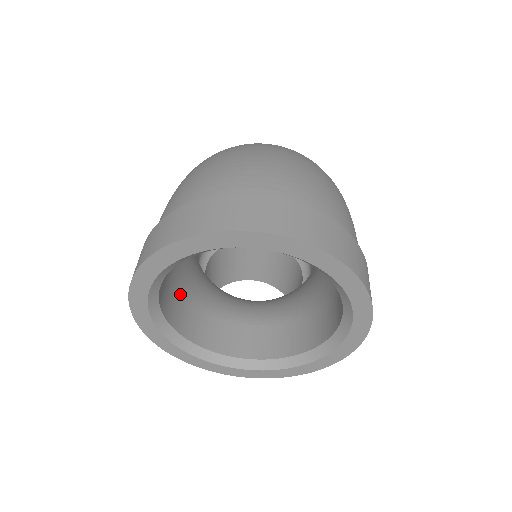
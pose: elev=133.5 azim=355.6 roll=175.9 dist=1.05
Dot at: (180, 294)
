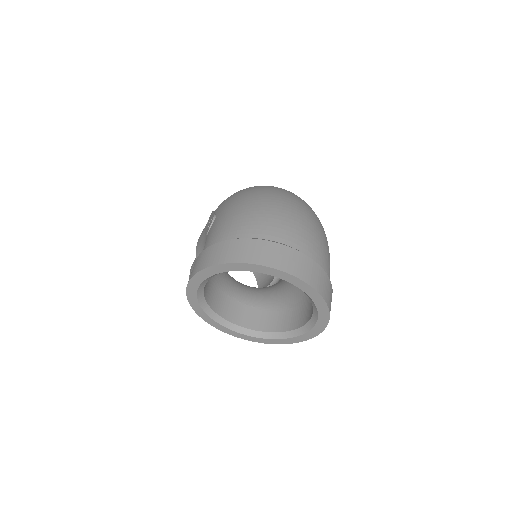
Dot at: occluded
